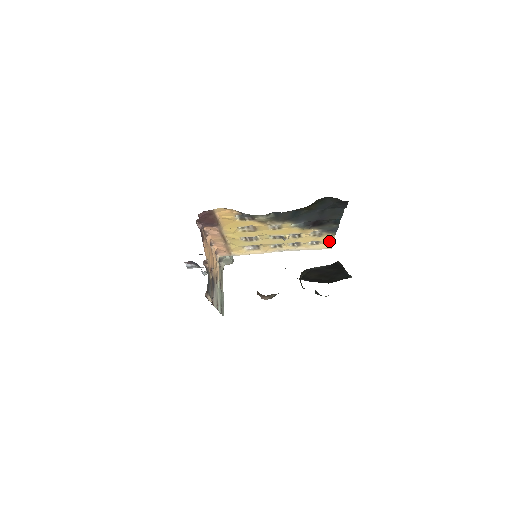
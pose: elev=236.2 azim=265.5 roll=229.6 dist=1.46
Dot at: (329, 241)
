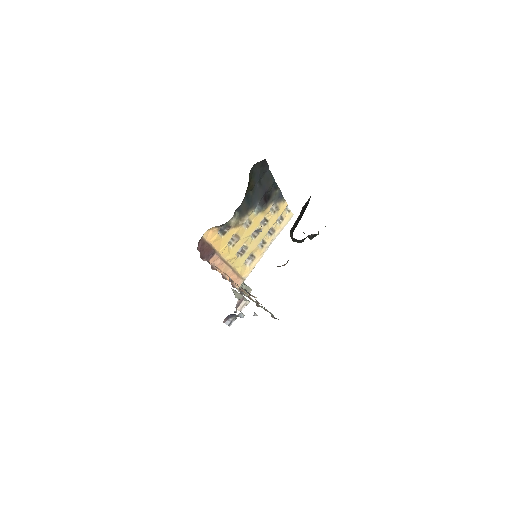
Dot at: (287, 211)
